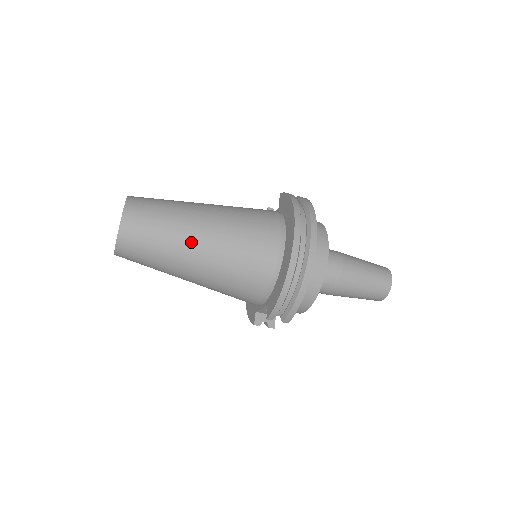
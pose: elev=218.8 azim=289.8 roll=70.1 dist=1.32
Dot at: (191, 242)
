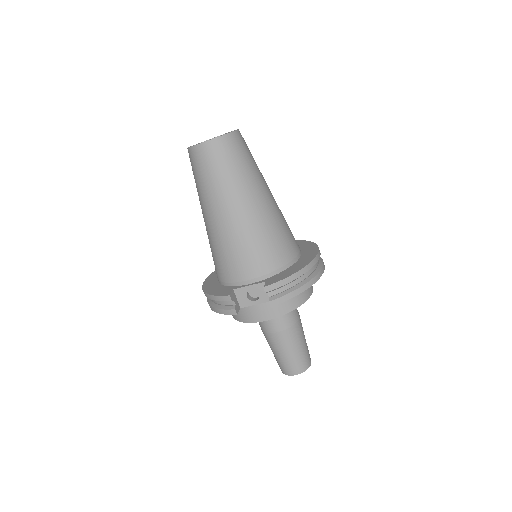
Dot at: (261, 189)
